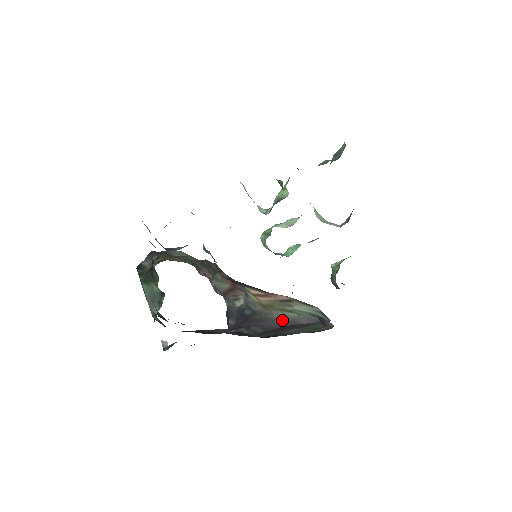
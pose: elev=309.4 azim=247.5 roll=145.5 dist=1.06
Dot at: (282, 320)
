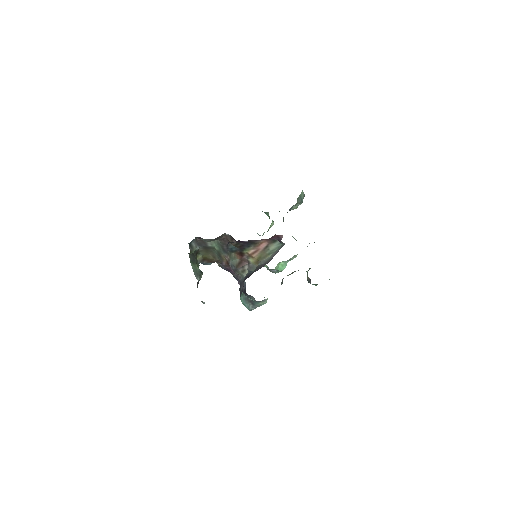
Dot at: (266, 262)
